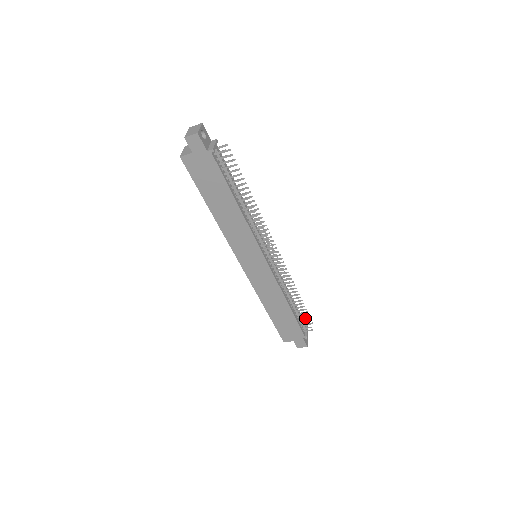
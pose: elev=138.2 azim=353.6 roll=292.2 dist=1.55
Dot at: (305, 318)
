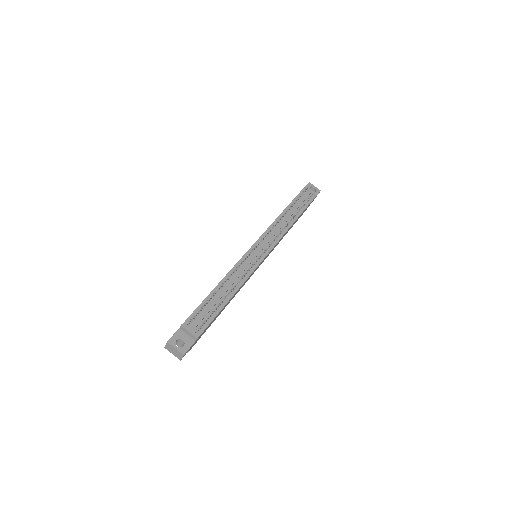
Dot at: occluded
